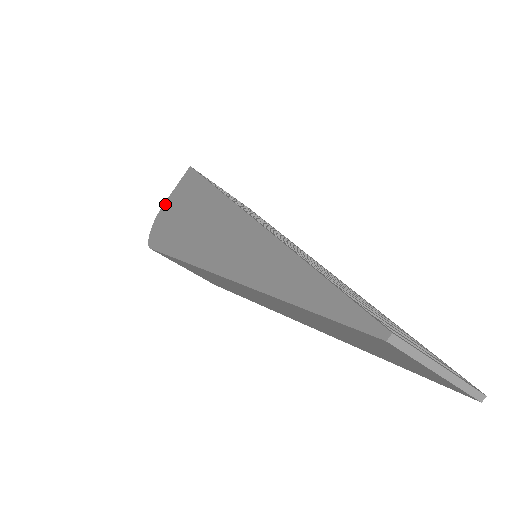
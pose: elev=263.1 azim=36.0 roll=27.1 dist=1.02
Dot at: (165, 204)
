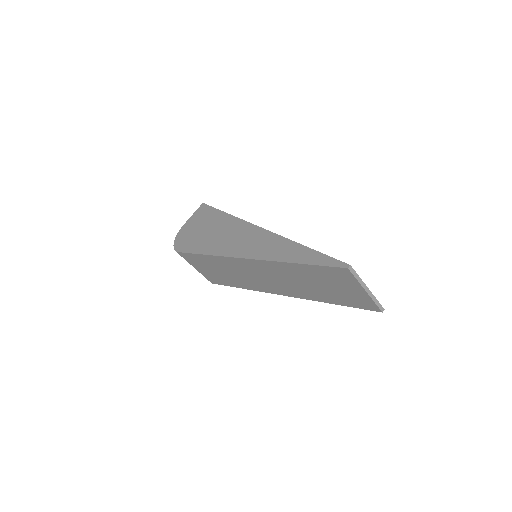
Dot at: (184, 226)
